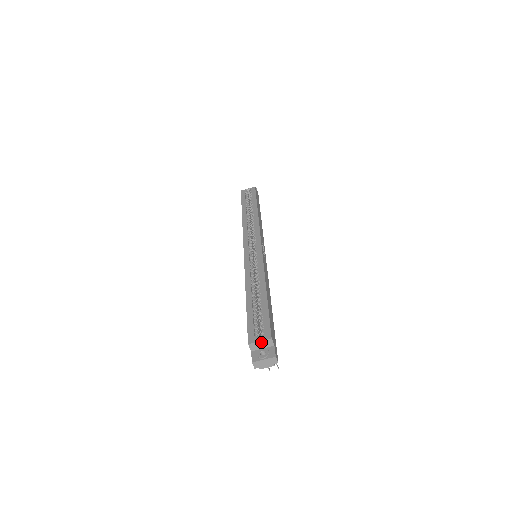
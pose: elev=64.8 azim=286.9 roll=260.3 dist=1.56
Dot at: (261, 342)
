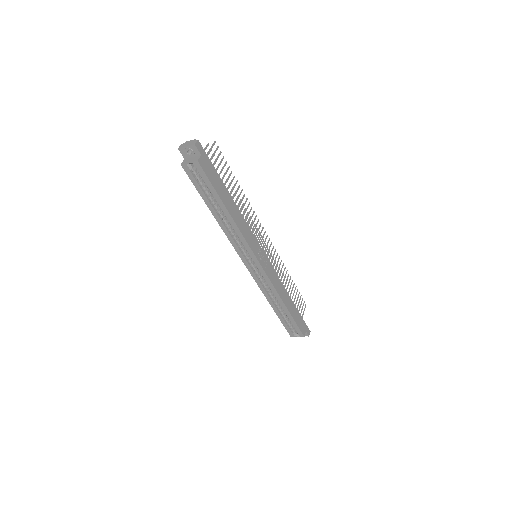
Dot at: (298, 336)
